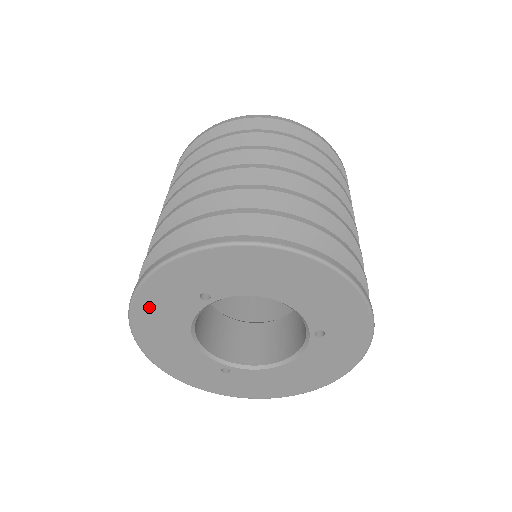
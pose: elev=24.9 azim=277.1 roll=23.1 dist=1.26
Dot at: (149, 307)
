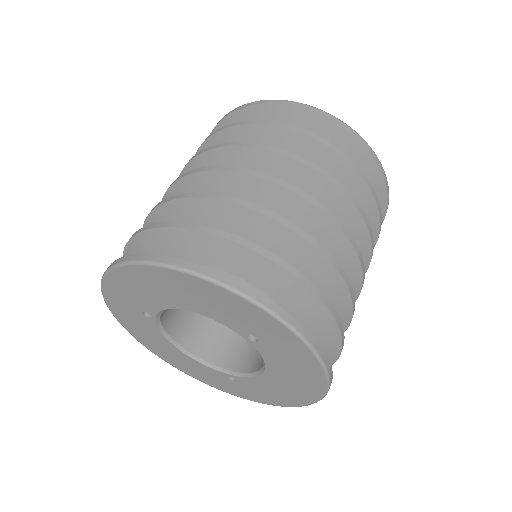
Dot at: (132, 328)
